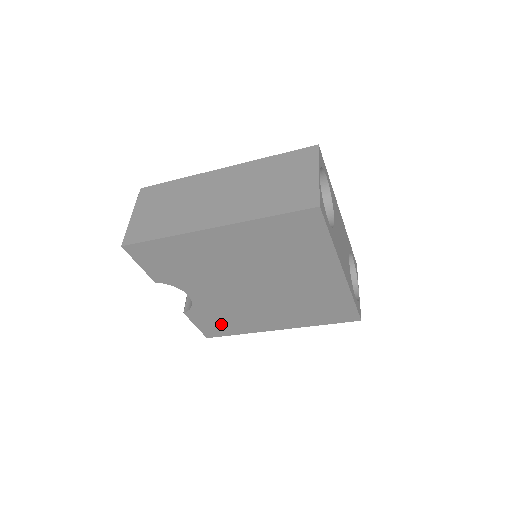
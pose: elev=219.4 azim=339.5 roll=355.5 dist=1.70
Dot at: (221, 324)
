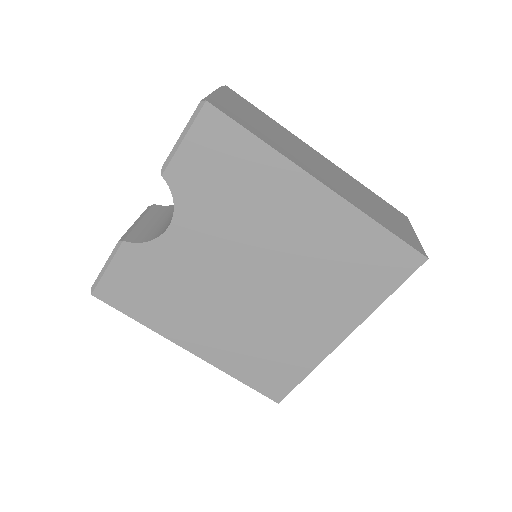
Dot at: (140, 292)
